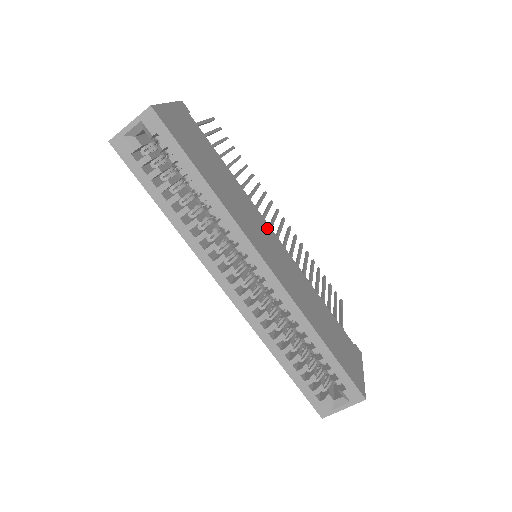
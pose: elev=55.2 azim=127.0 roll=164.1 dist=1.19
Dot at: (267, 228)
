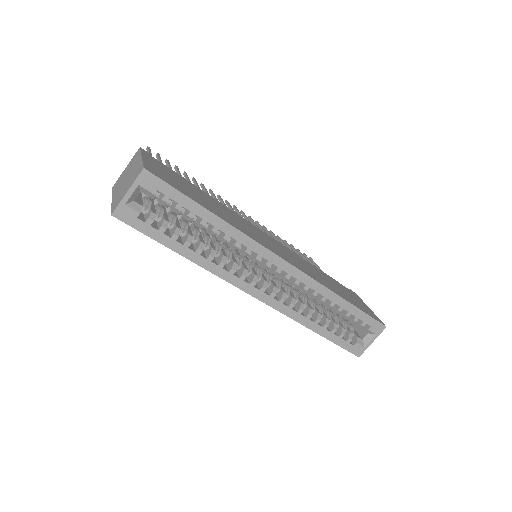
Dot at: (257, 229)
